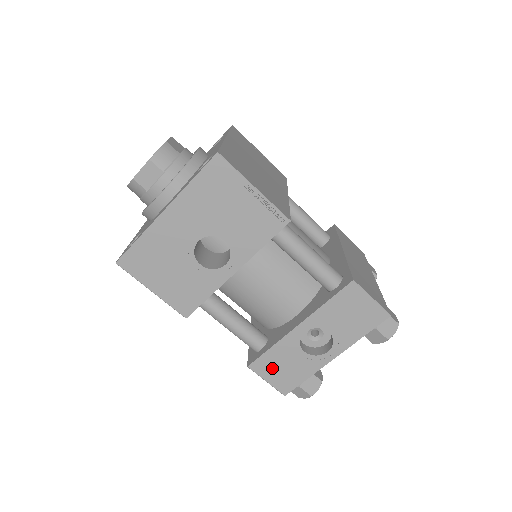
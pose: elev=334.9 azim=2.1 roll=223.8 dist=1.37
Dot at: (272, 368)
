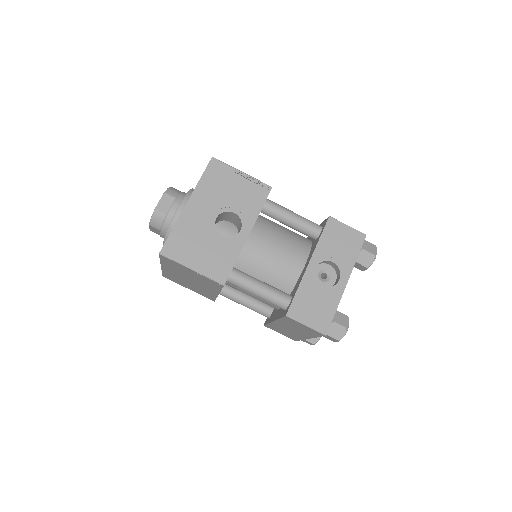
Dot at: (305, 310)
